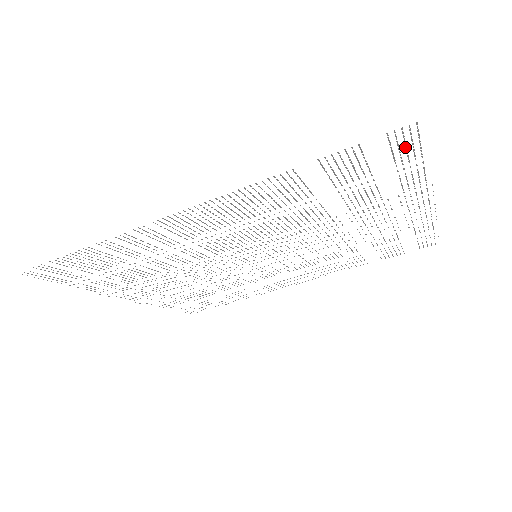
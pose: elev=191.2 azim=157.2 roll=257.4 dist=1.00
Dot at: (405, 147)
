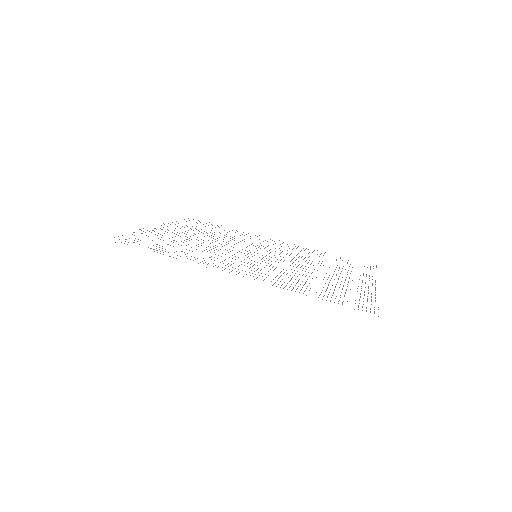
Dot at: occluded
